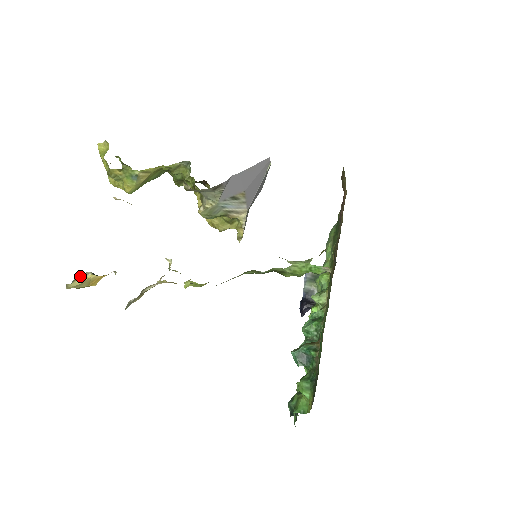
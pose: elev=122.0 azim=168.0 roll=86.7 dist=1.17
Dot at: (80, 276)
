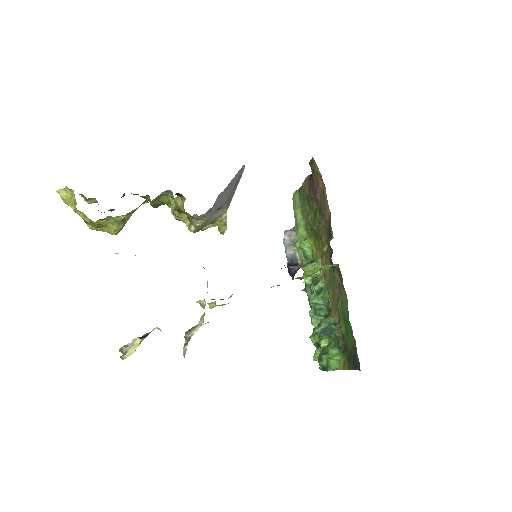
Dot at: (130, 345)
